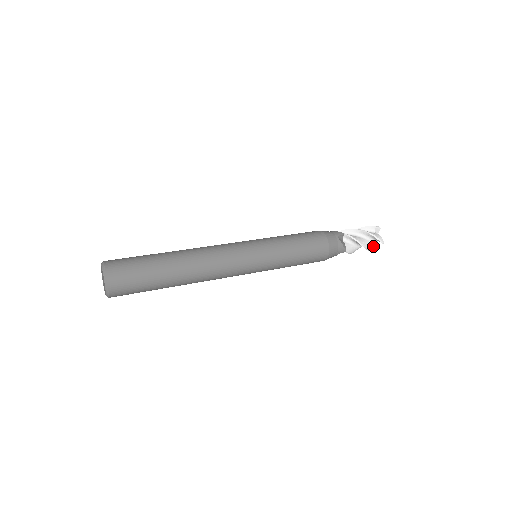
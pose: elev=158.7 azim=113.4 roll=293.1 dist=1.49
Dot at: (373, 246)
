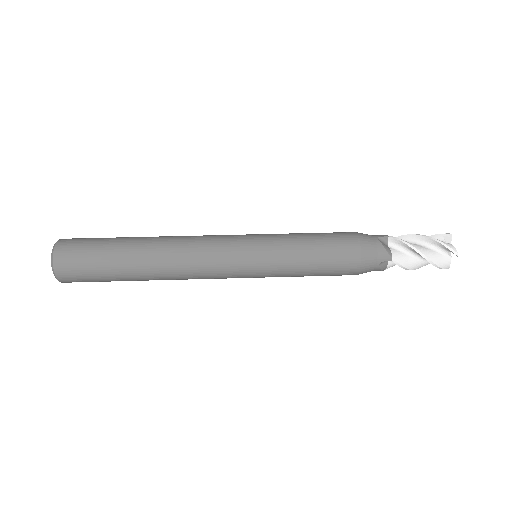
Dot at: (442, 261)
